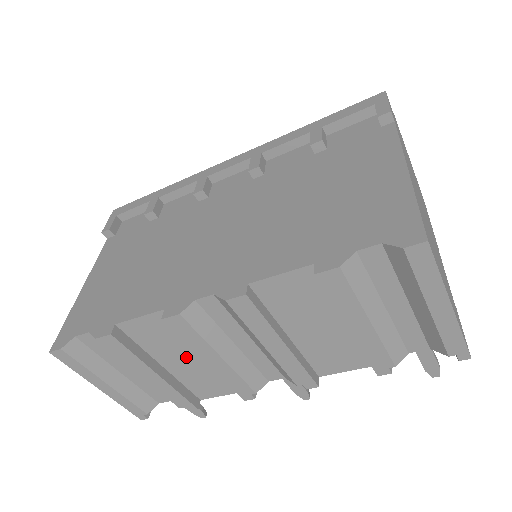
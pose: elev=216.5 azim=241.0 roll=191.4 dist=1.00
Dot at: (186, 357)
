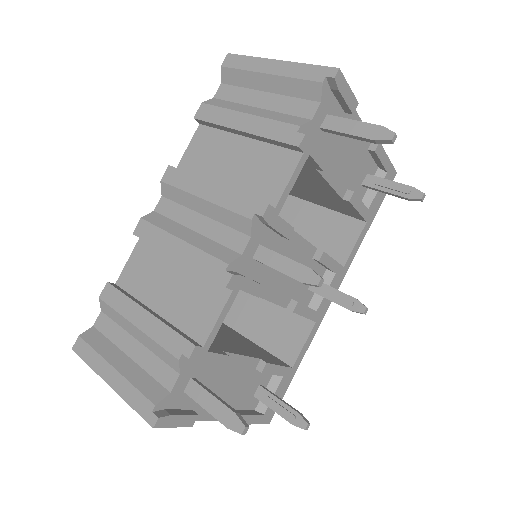
Dot at: (168, 282)
